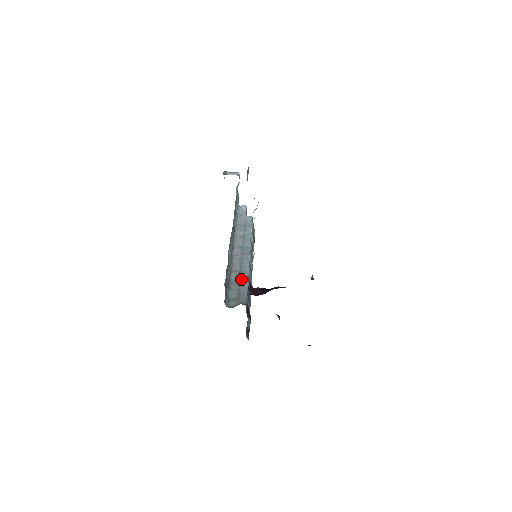
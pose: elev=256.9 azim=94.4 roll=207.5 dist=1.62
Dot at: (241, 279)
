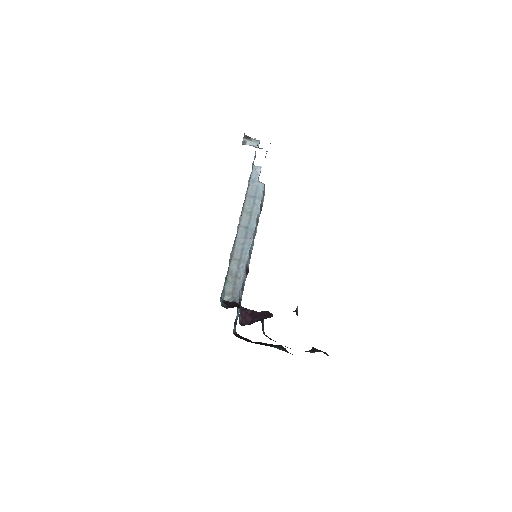
Dot at: (239, 270)
